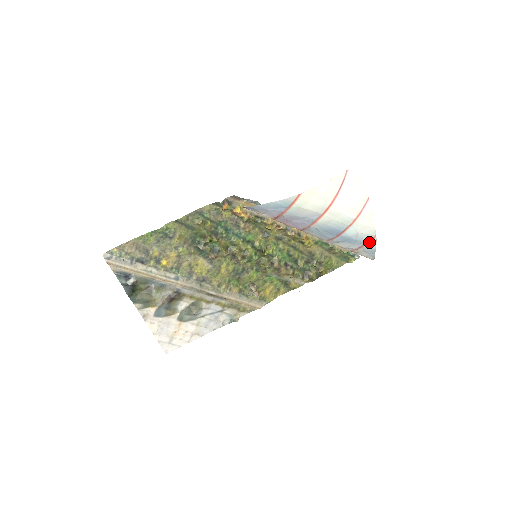
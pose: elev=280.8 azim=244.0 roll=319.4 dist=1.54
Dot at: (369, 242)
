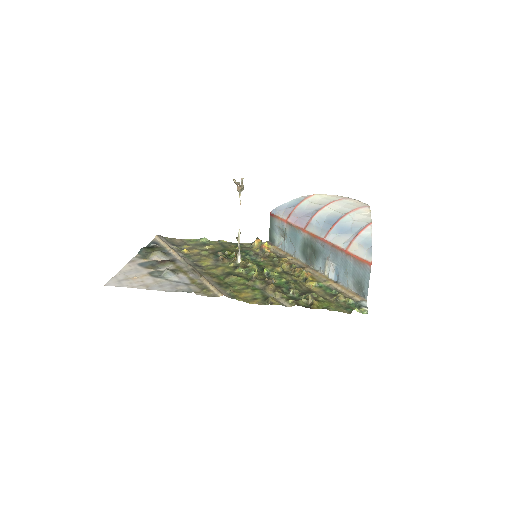
Dot at: (364, 230)
